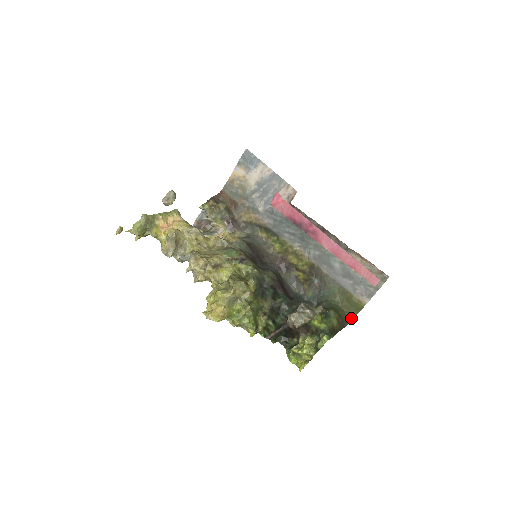
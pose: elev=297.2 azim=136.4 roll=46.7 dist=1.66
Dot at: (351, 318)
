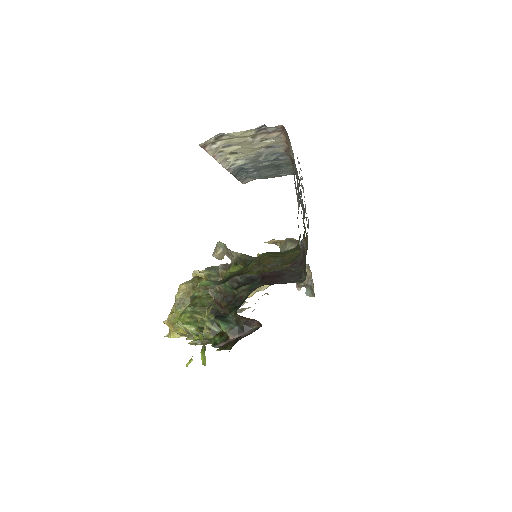
Dot at: occluded
